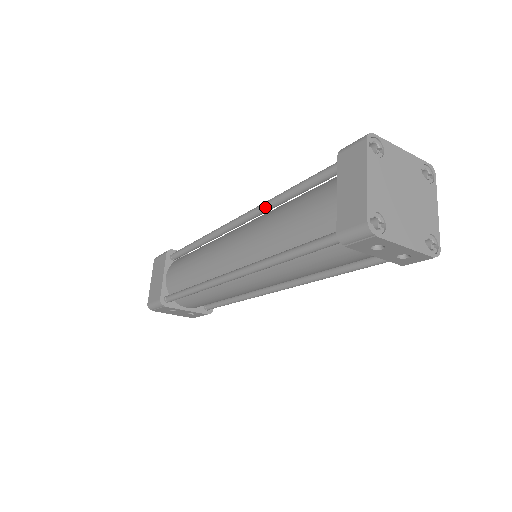
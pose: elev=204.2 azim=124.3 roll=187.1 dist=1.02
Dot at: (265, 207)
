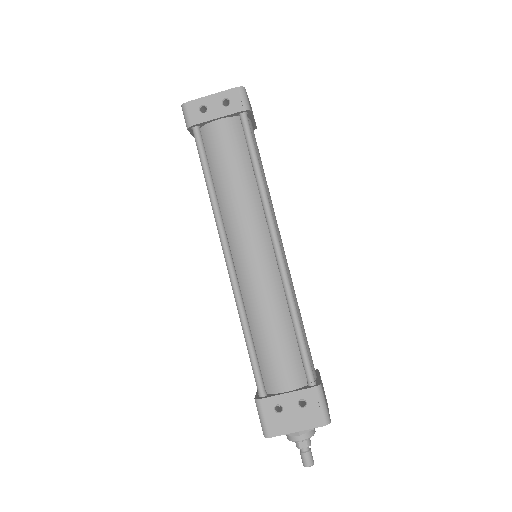
Dot at: occluded
